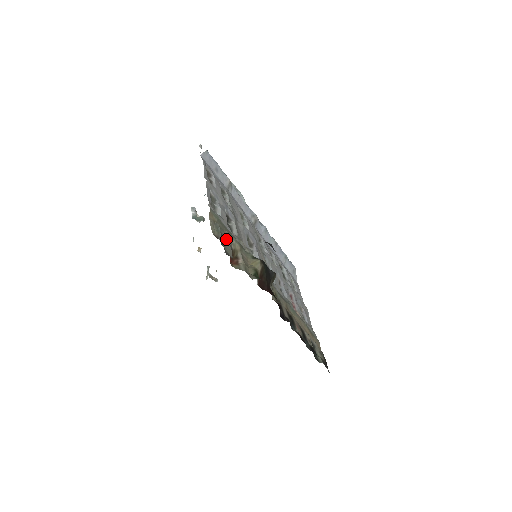
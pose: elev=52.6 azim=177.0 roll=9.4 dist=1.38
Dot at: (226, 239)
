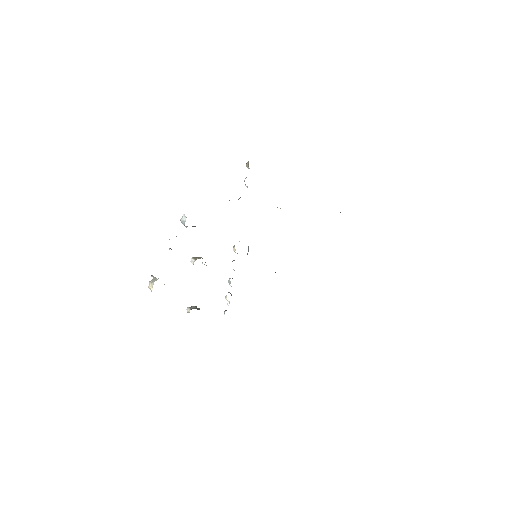
Dot at: occluded
